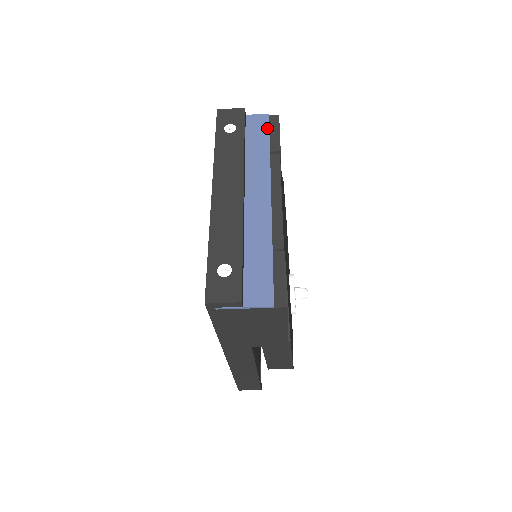
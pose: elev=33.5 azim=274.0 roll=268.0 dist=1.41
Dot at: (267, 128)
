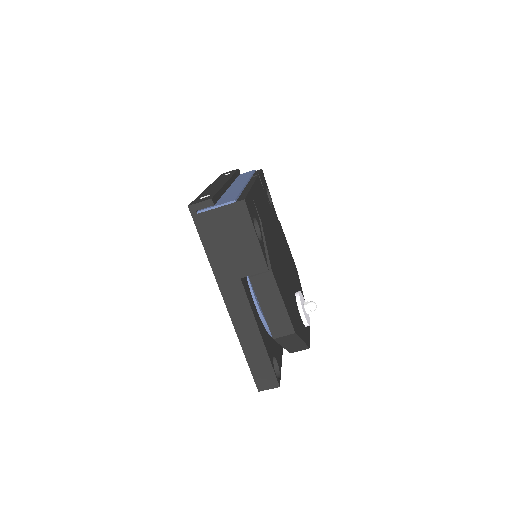
Dot at: (252, 172)
